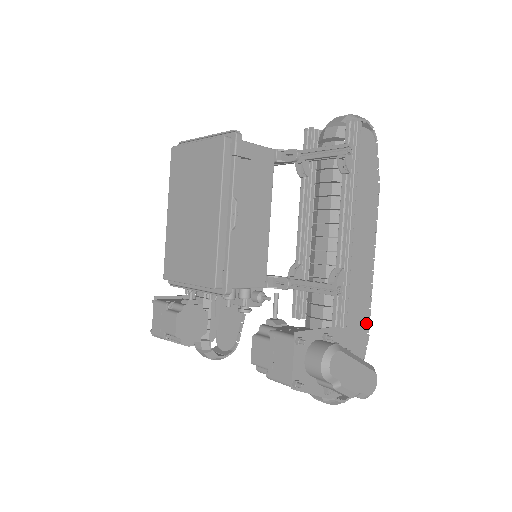
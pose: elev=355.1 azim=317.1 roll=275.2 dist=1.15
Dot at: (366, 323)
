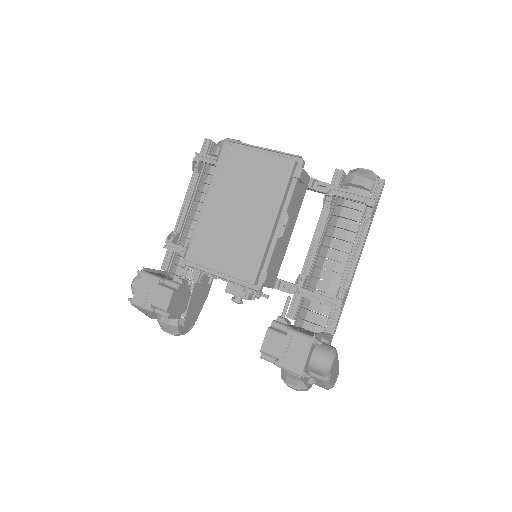
Dot at: occluded
